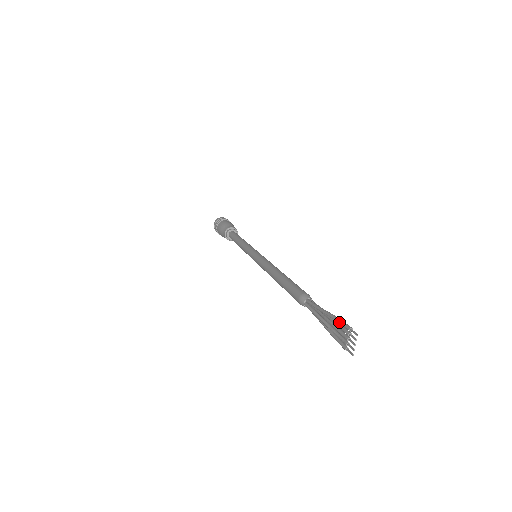
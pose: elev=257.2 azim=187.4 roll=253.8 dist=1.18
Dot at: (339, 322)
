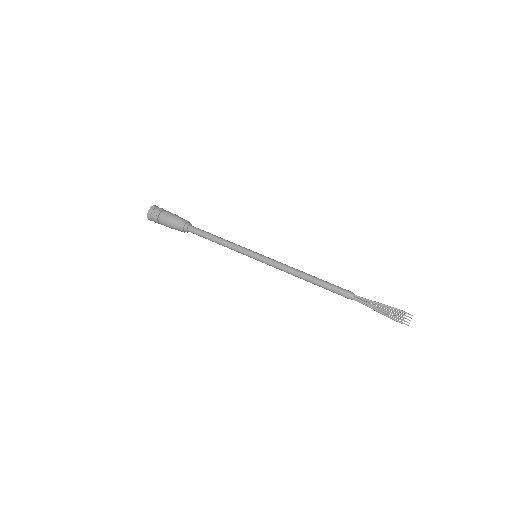
Dot at: (396, 309)
